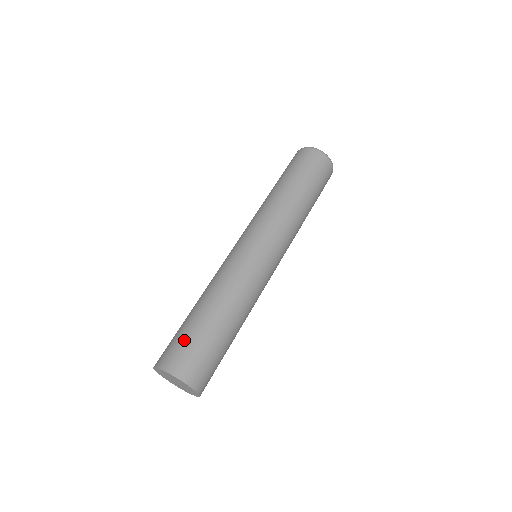
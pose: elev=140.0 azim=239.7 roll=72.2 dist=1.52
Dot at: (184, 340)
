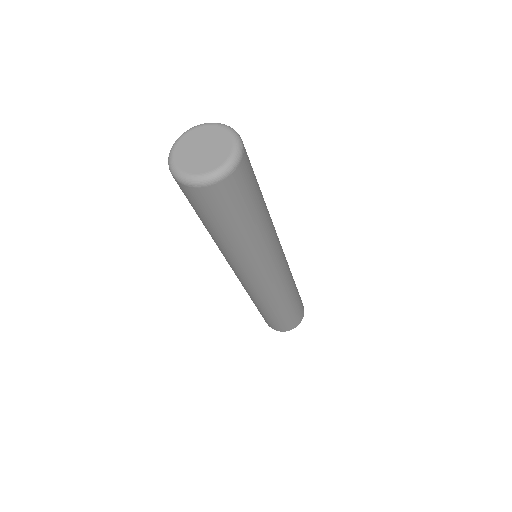
Dot at: (285, 323)
